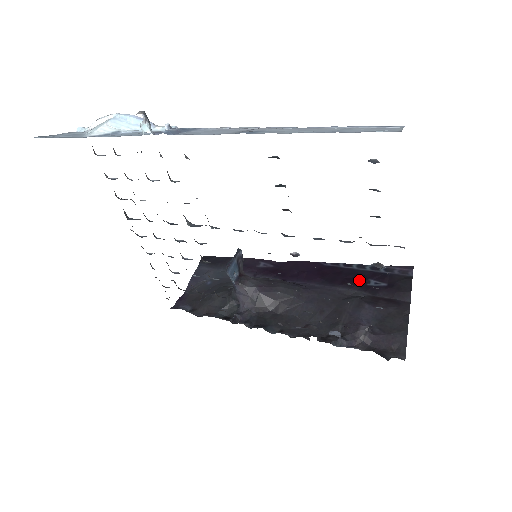
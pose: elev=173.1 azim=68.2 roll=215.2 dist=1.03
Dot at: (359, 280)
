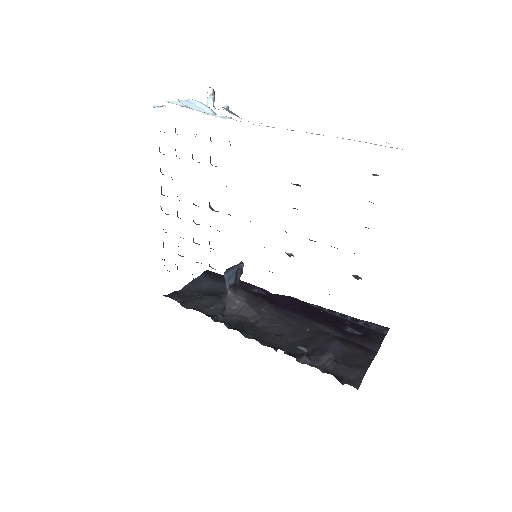
Dot at: (338, 324)
